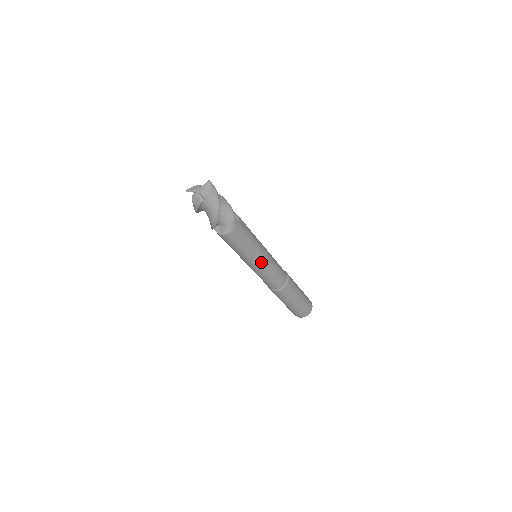
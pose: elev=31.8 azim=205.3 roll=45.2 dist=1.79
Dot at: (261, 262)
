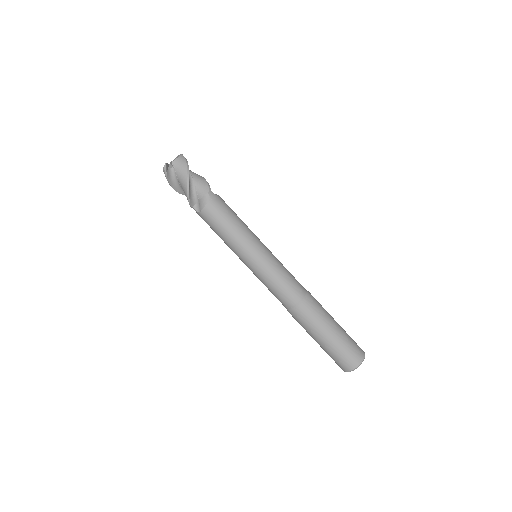
Dot at: (257, 254)
